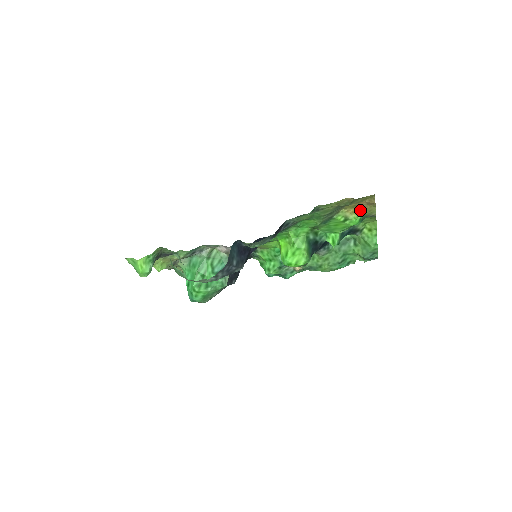
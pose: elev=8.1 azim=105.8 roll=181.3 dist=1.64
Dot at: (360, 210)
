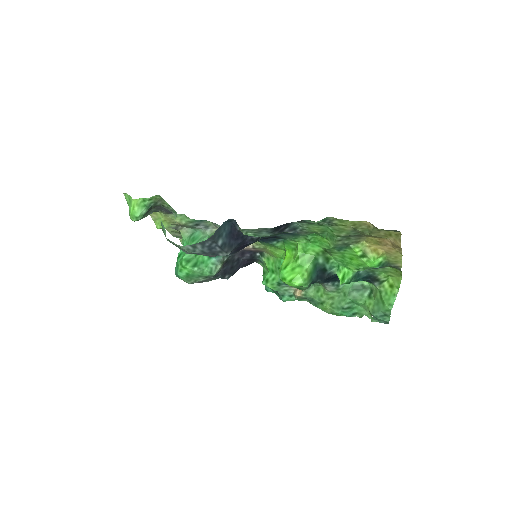
Dot at: (383, 251)
